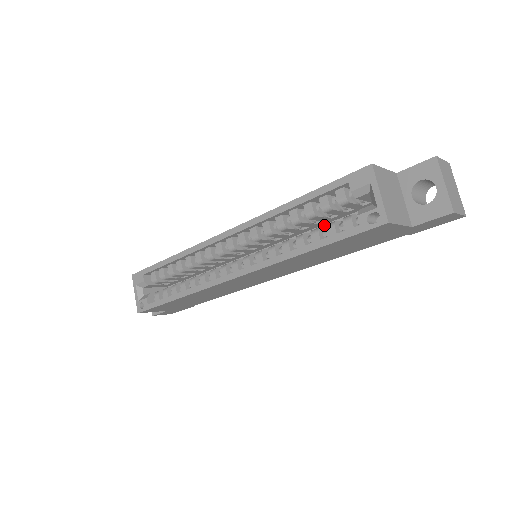
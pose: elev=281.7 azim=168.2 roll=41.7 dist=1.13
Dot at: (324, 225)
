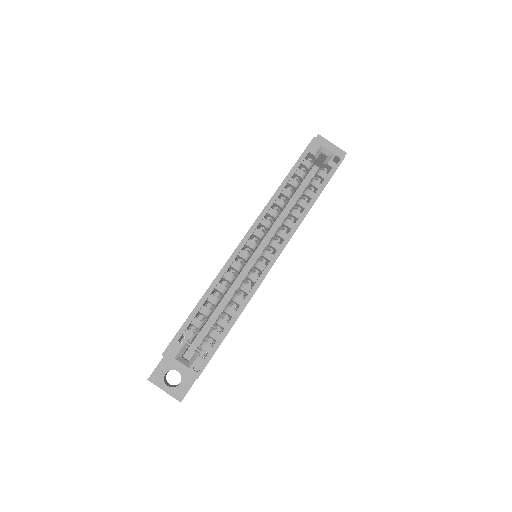
Dot at: (289, 202)
